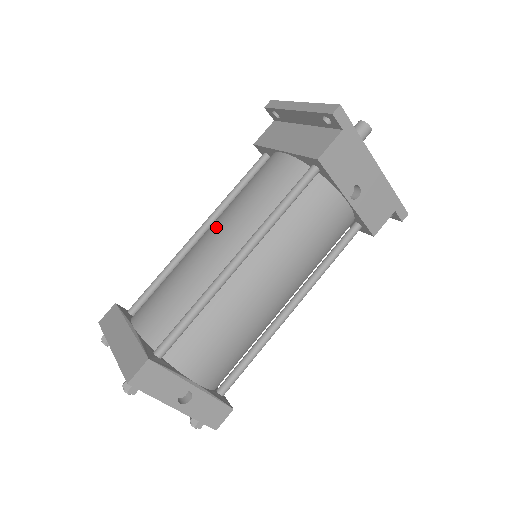
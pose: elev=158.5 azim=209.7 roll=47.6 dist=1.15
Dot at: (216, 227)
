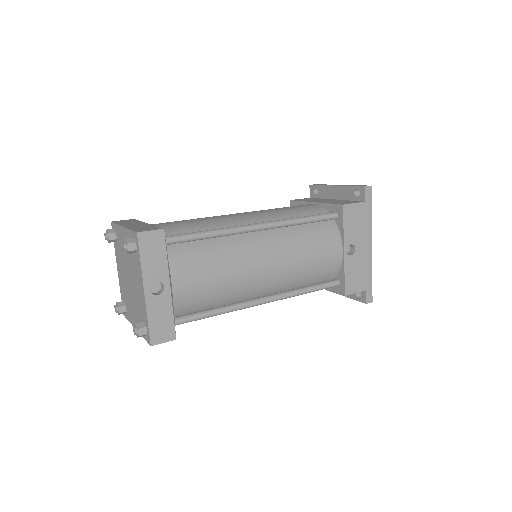
Dot at: (247, 212)
